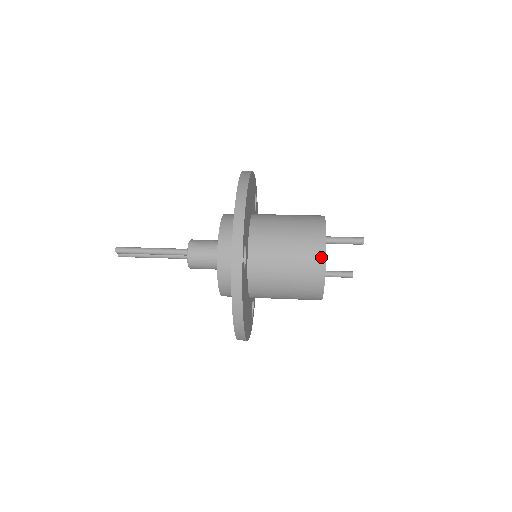
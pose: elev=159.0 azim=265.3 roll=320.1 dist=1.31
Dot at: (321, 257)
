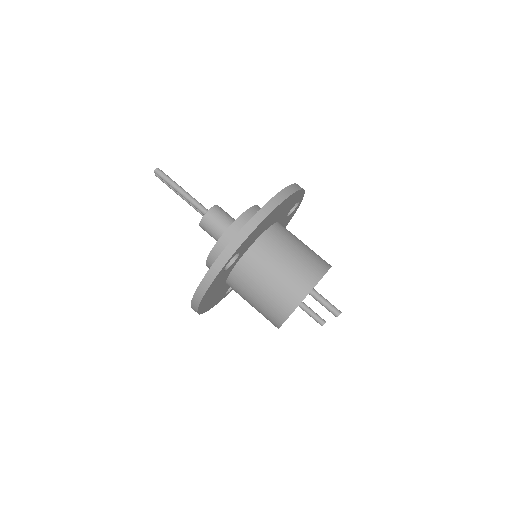
Dot at: (295, 303)
